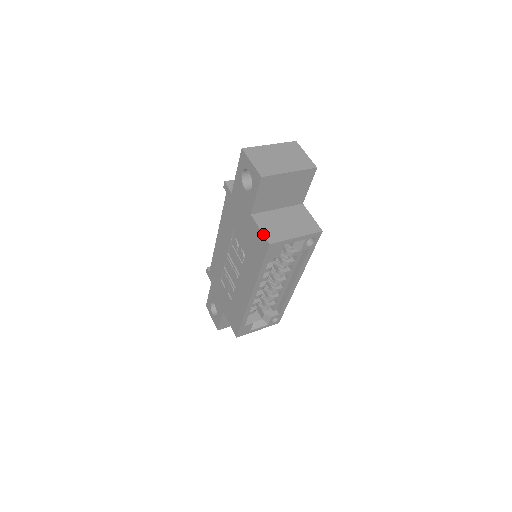
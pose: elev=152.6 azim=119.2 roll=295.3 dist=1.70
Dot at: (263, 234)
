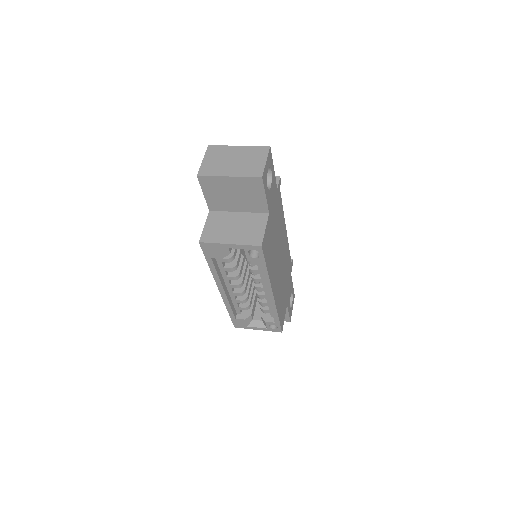
Dot at: (202, 231)
